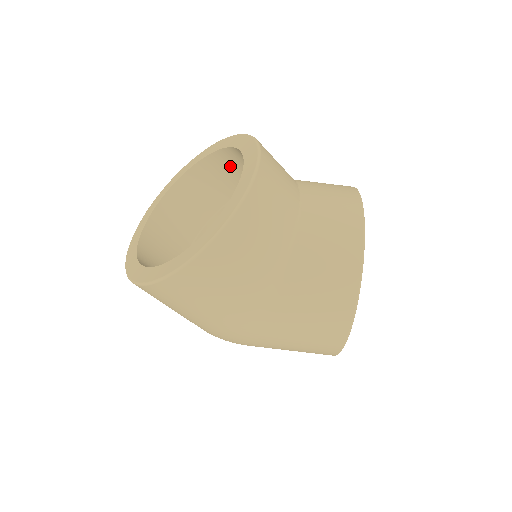
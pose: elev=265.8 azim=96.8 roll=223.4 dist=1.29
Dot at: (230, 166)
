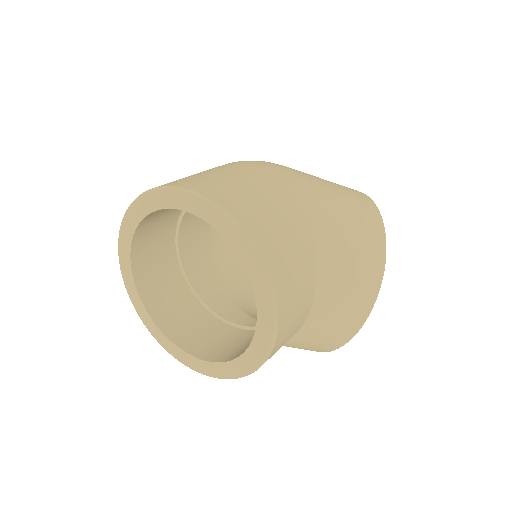
Dot at: occluded
